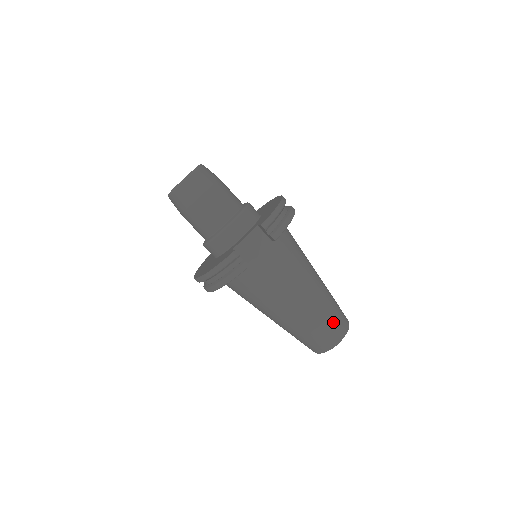
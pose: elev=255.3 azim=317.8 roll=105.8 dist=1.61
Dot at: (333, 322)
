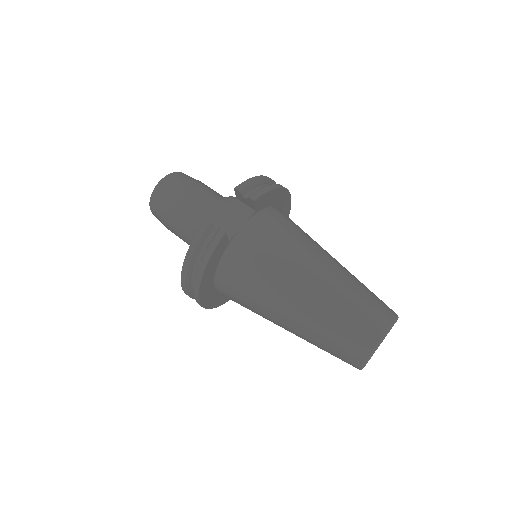
Dot at: (366, 307)
